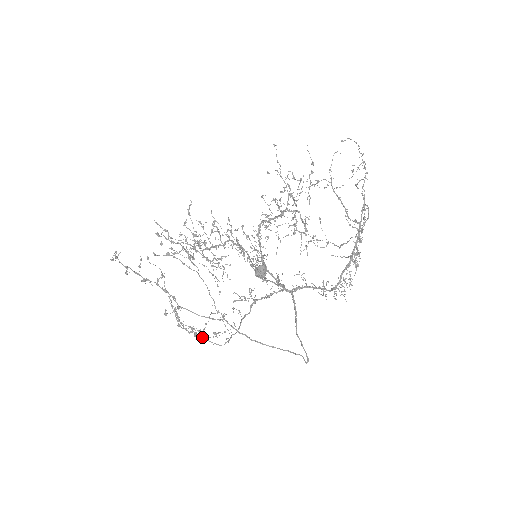
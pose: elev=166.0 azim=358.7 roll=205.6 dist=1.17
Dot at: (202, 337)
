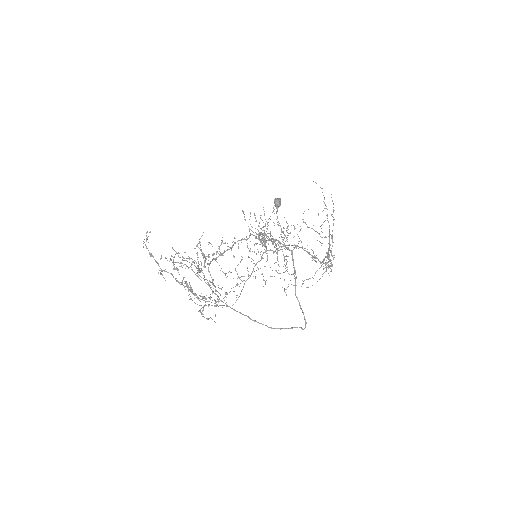
Dot at: occluded
